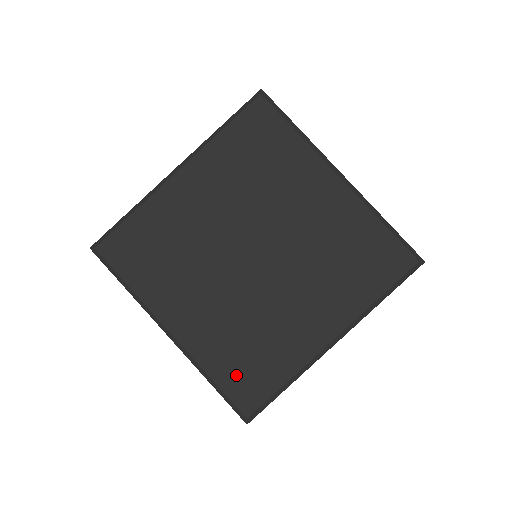
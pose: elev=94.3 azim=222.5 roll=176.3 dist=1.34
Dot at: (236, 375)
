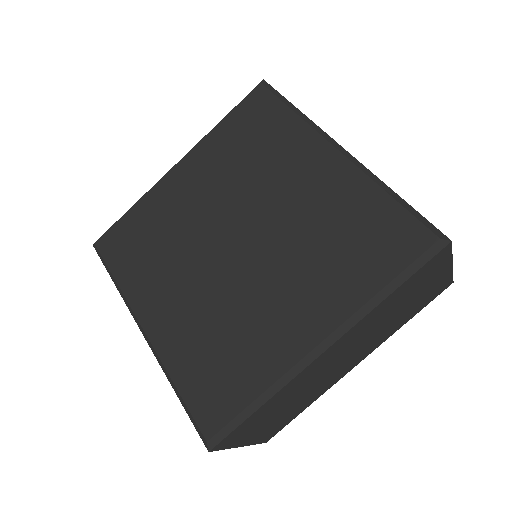
Dot at: (201, 383)
